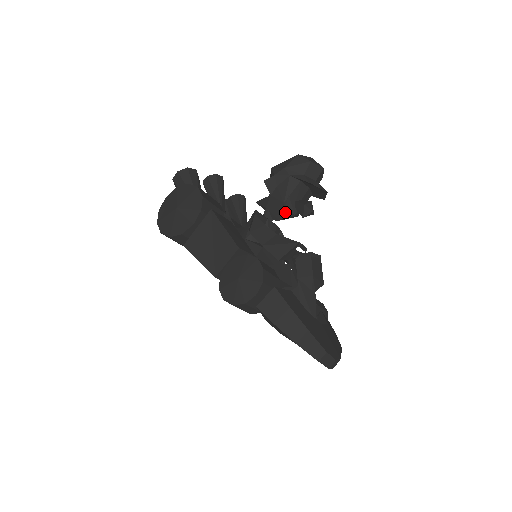
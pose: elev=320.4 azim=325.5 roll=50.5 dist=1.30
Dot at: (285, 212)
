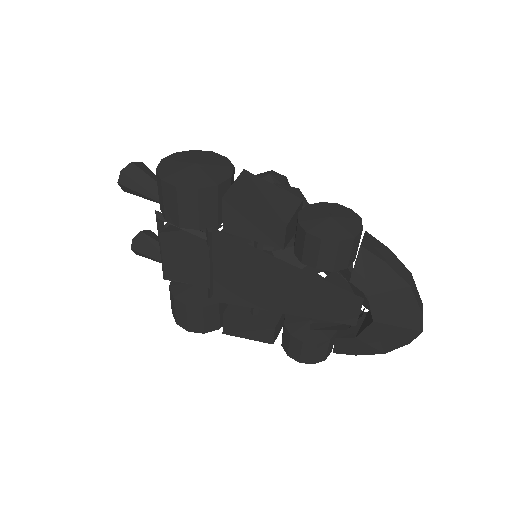
Dot at: occluded
